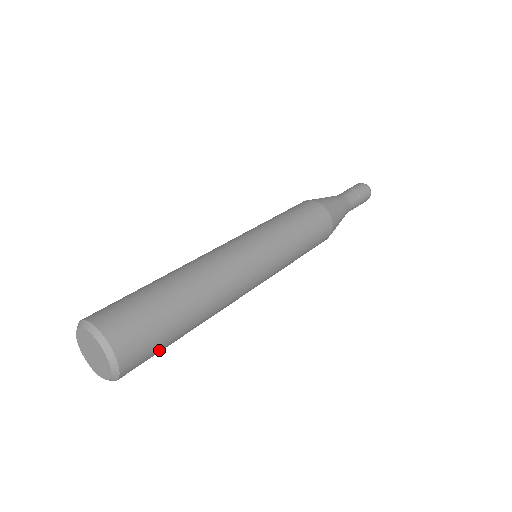
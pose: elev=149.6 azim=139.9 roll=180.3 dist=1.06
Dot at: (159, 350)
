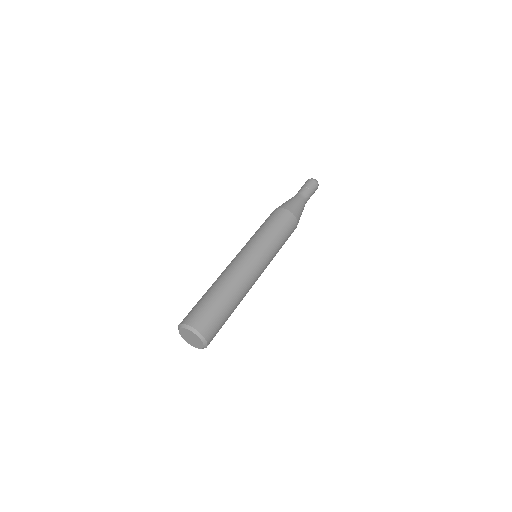
Dot at: occluded
